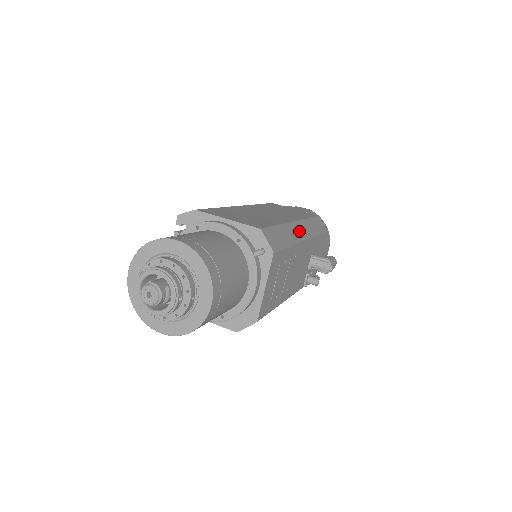
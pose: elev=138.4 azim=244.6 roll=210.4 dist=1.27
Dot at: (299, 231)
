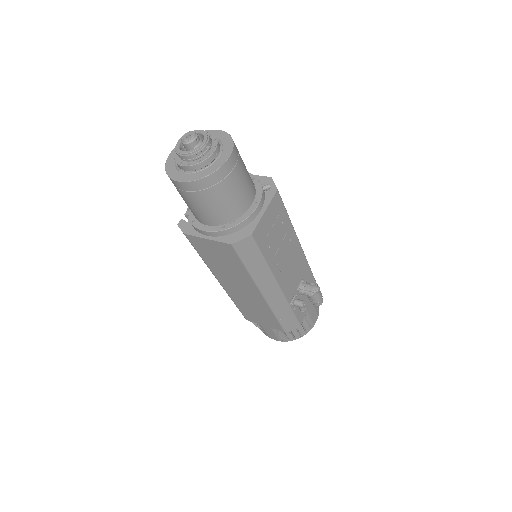
Dot at: occluded
